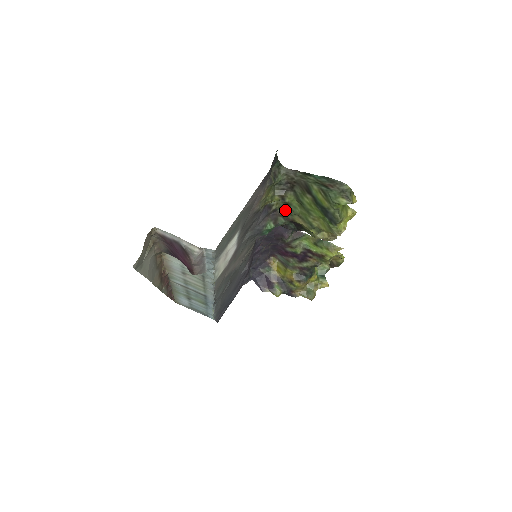
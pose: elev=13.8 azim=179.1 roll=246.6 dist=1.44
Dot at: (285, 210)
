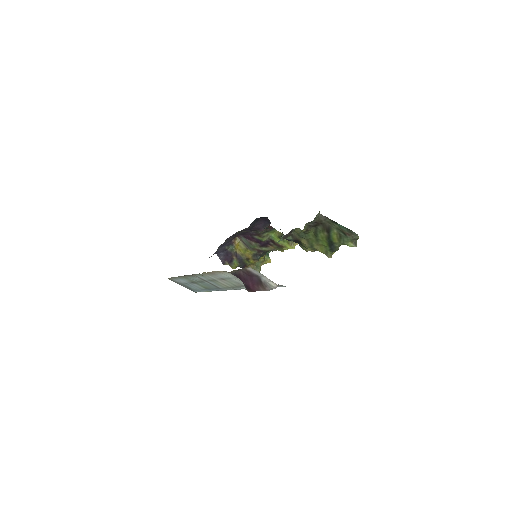
Dot at: (299, 234)
